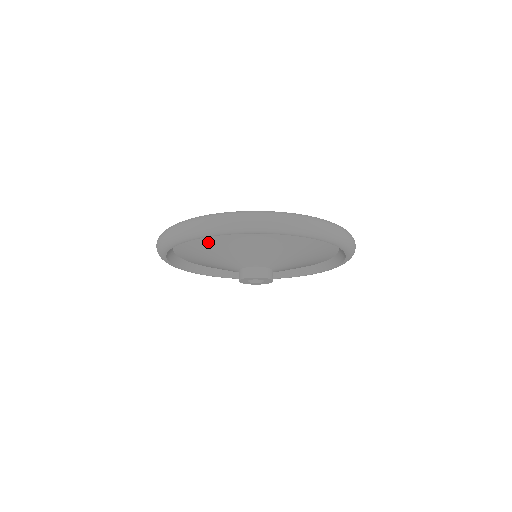
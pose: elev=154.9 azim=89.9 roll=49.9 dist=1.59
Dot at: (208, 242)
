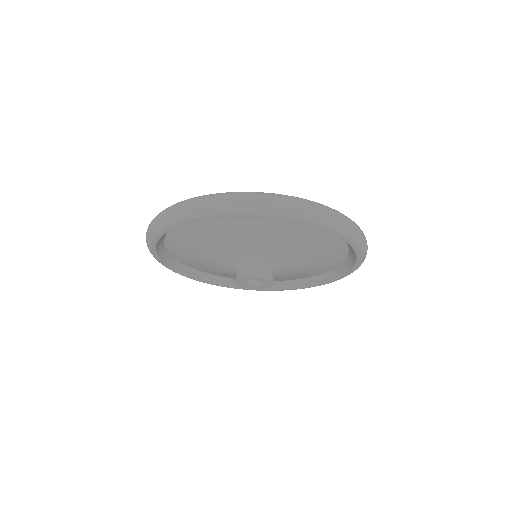
Dot at: (201, 231)
